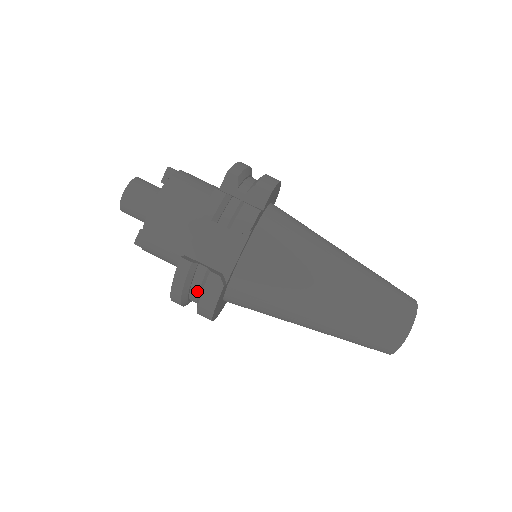
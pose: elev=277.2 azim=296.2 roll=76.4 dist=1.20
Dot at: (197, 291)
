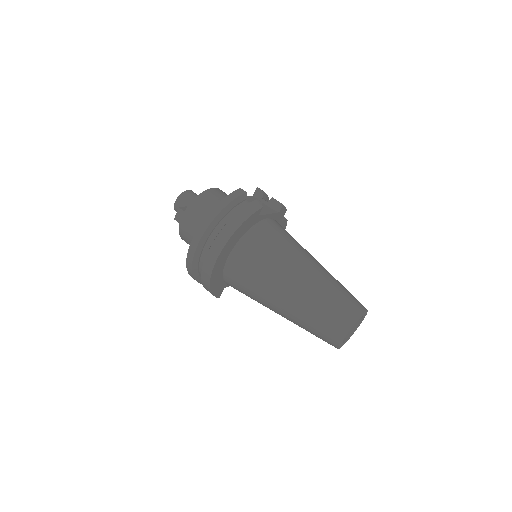
Dot at: (233, 215)
